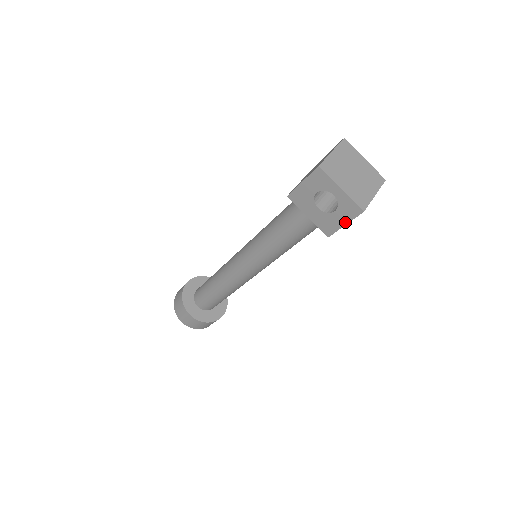
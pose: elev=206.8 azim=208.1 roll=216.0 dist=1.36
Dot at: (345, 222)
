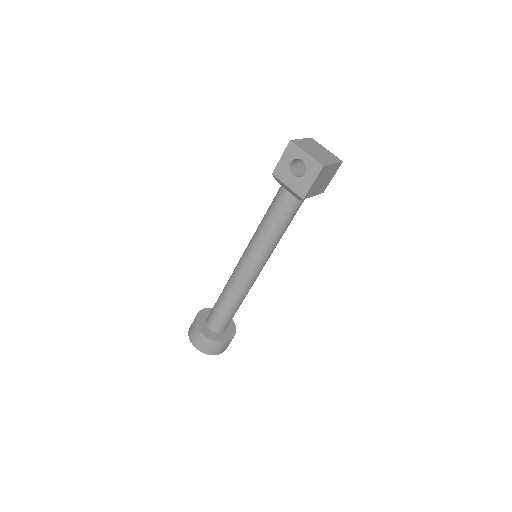
Dot at: (313, 180)
